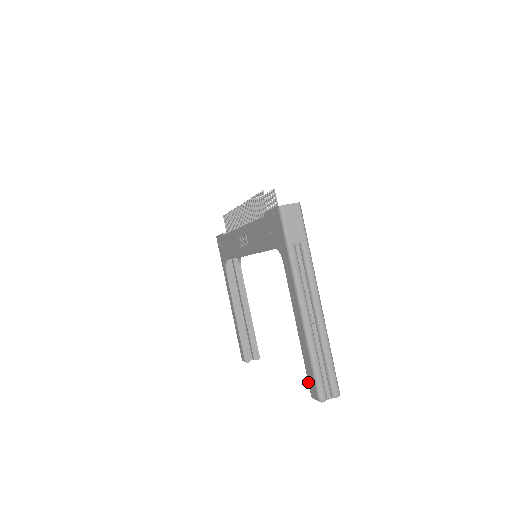
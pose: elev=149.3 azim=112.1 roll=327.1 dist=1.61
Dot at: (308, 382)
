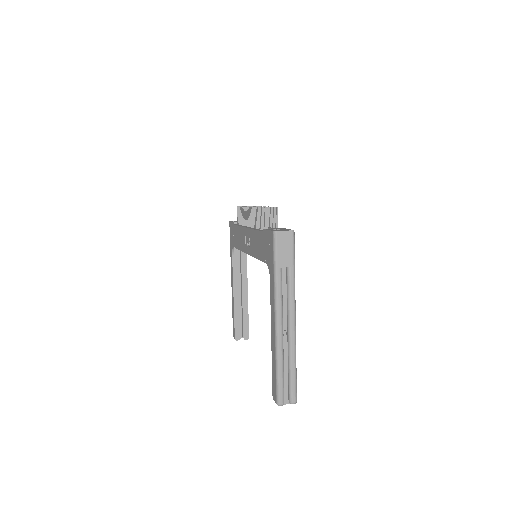
Dot at: (272, 385)
